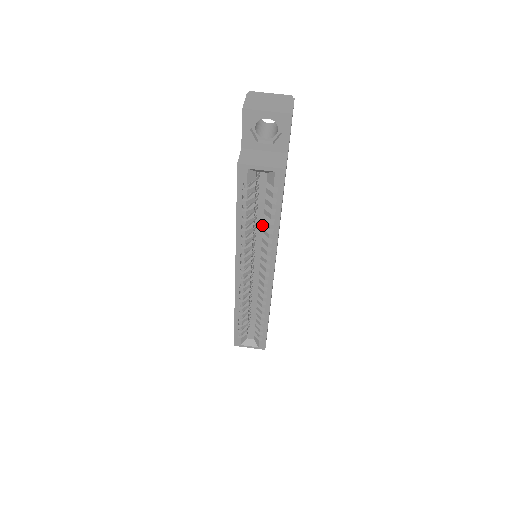
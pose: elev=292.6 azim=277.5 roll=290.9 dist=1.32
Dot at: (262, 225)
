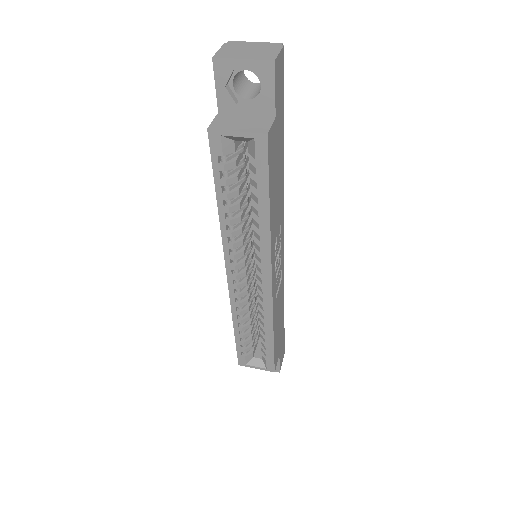
Dot at: occluded
